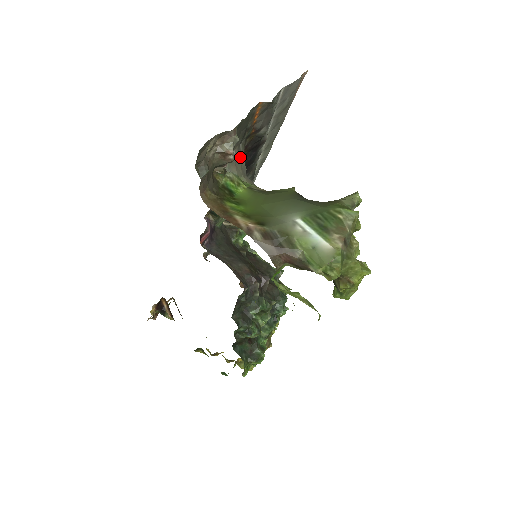
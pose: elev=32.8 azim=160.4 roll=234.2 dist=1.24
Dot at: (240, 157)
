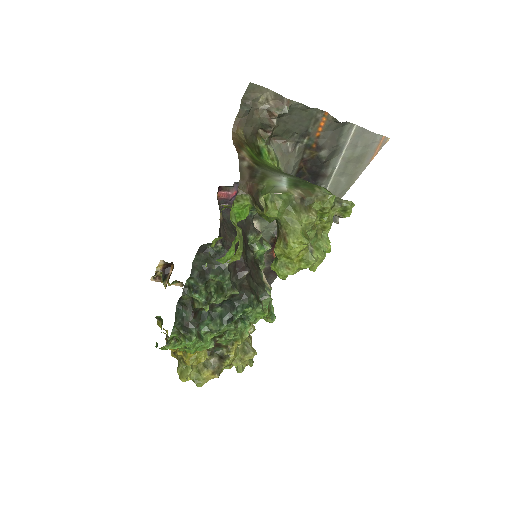
Dot at: (292, 155)
